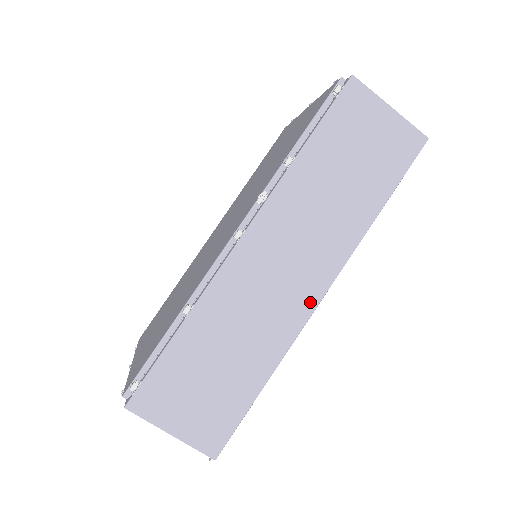
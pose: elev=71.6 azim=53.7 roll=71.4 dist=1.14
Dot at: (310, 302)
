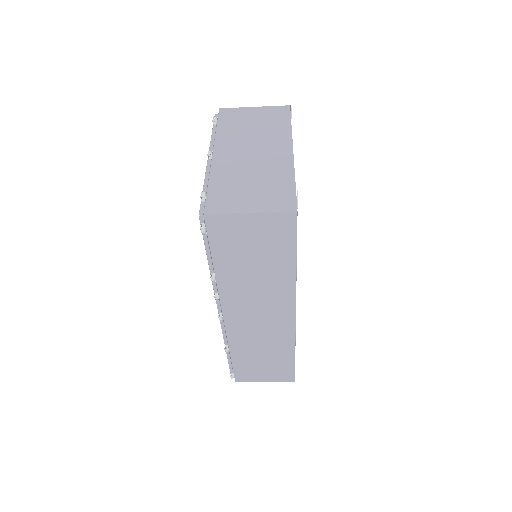
Dot at: (289, 322)
